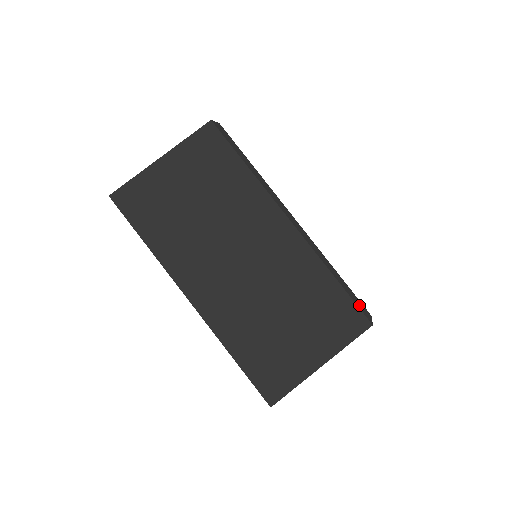
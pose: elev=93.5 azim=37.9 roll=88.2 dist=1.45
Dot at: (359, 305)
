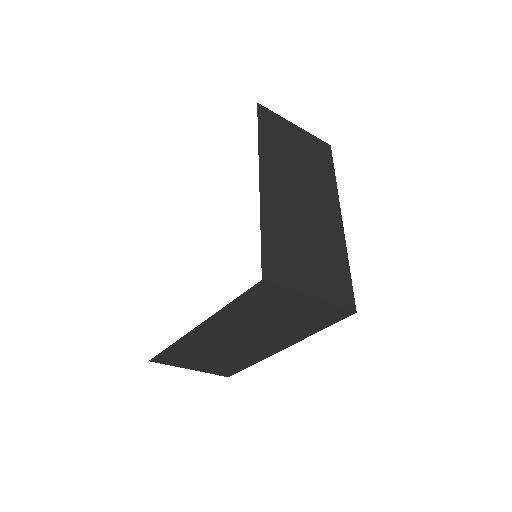
Dot at: occluded
